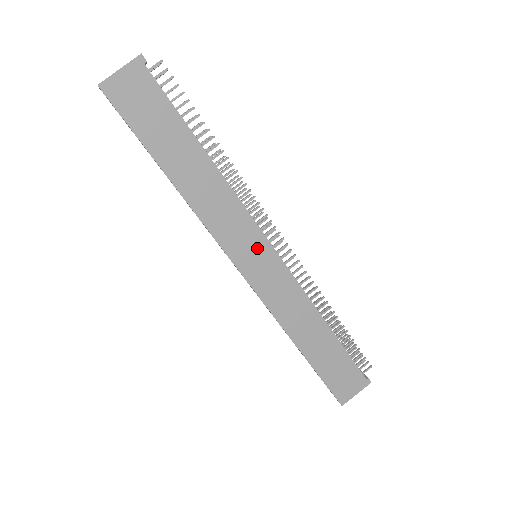
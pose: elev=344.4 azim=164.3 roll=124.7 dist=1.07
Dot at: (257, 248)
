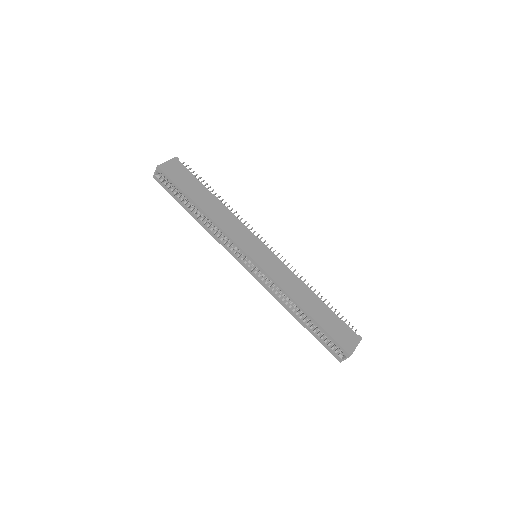
Dot at: (256, 245)
